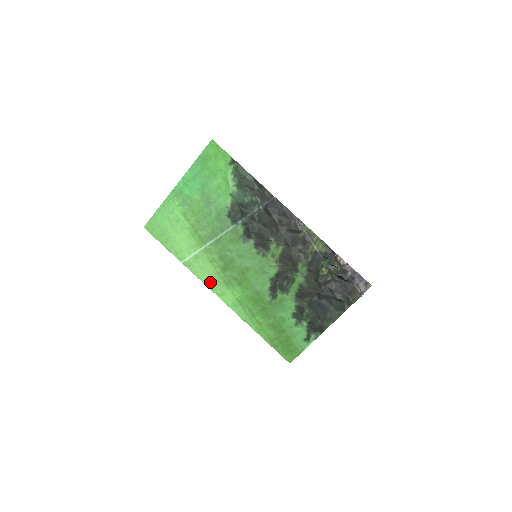
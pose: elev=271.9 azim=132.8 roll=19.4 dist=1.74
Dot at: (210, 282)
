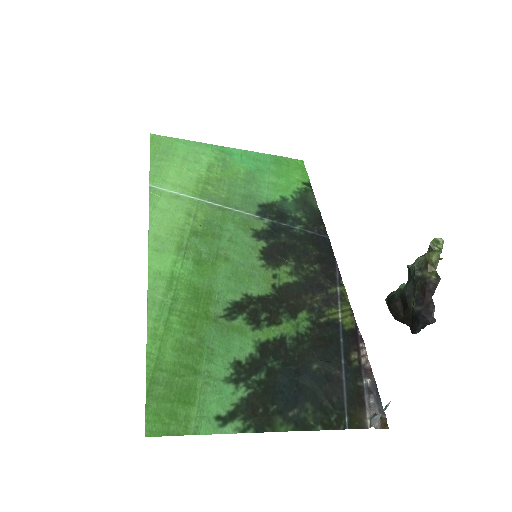
Dot at: (160, 227)
